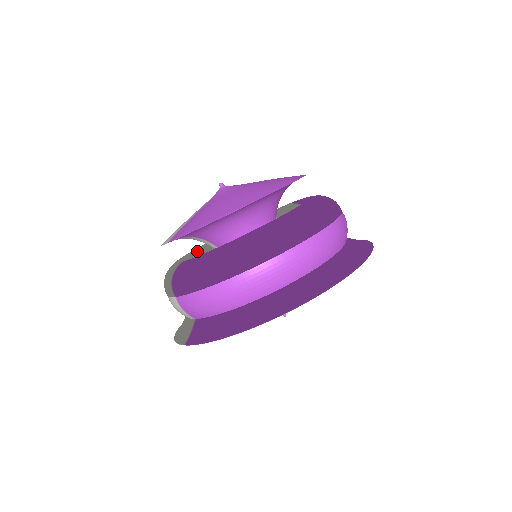
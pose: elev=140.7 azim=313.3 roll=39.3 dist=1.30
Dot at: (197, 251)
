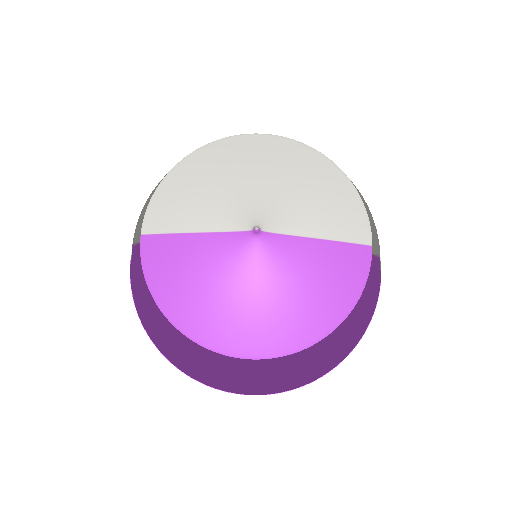
Dot at: occluded
